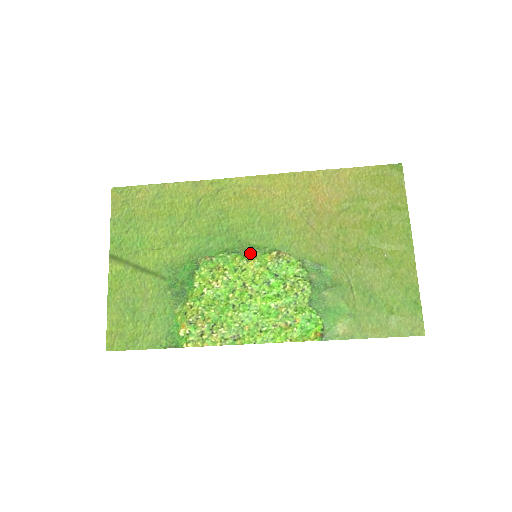
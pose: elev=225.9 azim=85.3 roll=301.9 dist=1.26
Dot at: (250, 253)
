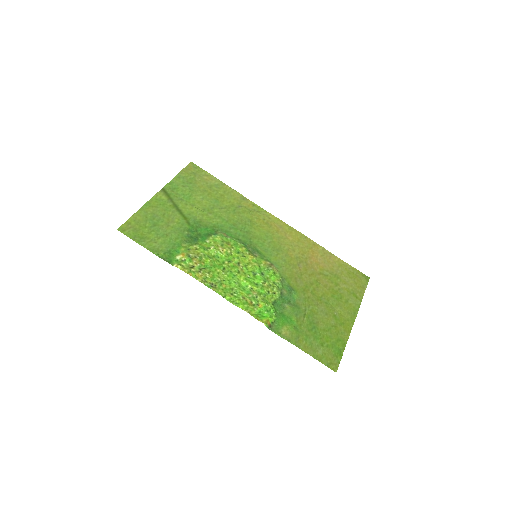
Dot at: (253, 252)
